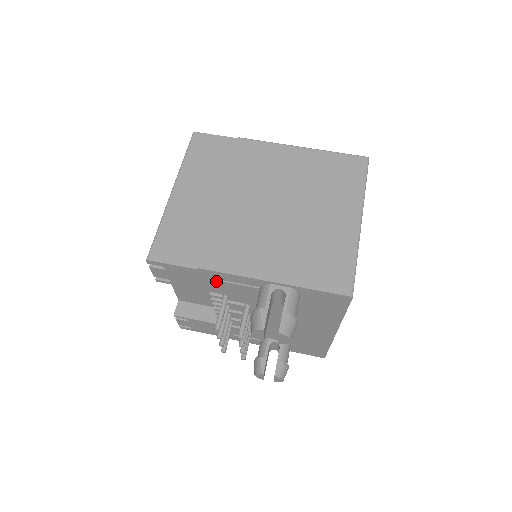
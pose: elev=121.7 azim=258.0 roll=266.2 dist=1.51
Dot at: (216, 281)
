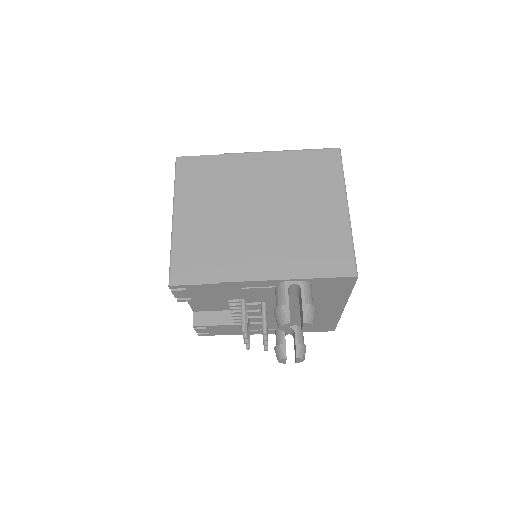
Dot at: (234, 290)
